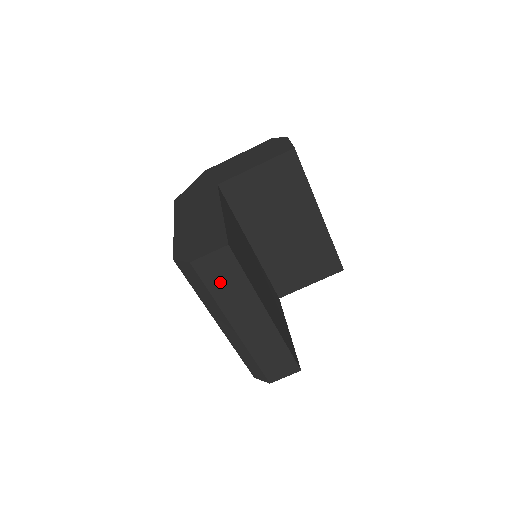
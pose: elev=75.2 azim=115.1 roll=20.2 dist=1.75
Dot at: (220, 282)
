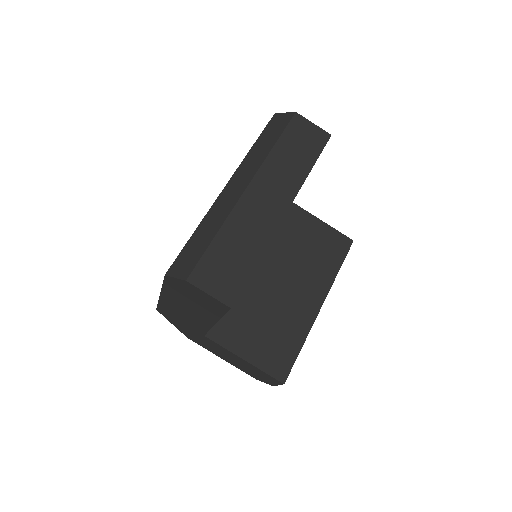
Dot at: (293, 146)
